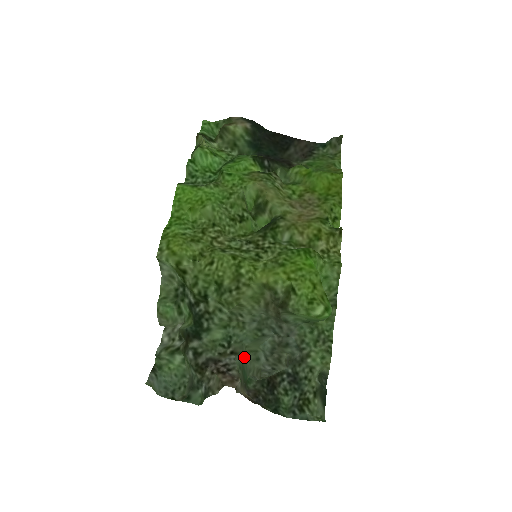
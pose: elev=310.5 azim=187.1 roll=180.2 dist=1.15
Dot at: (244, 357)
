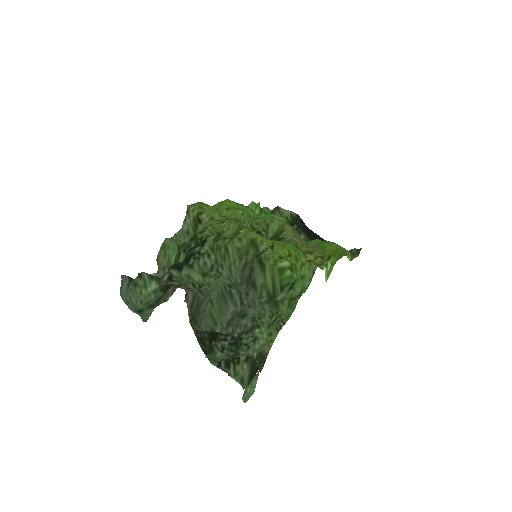
Dot at: (205, 307)
